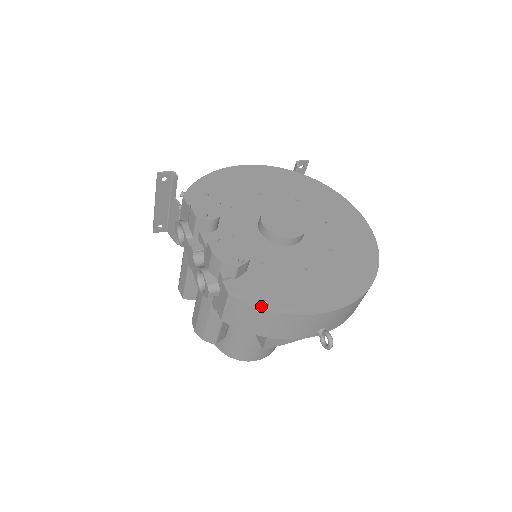
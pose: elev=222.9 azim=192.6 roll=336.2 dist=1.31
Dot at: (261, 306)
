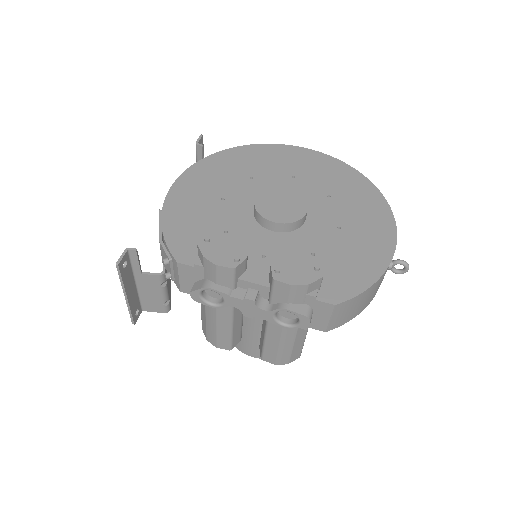
Dot at: (363, 288)
